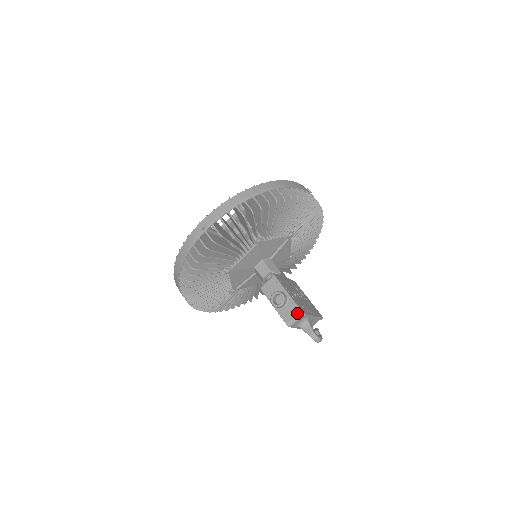
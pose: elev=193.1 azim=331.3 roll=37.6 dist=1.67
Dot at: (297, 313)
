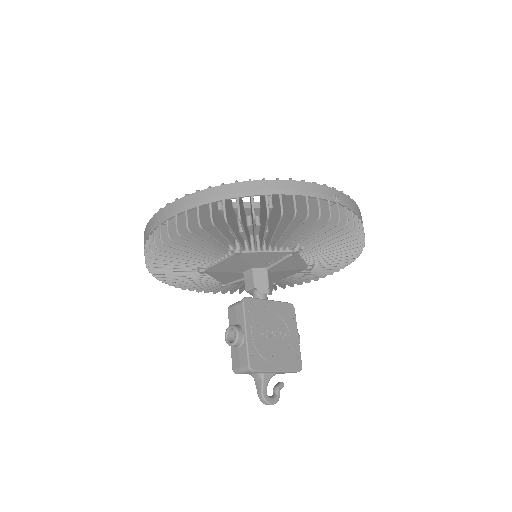
Dot at: (245, 365)
